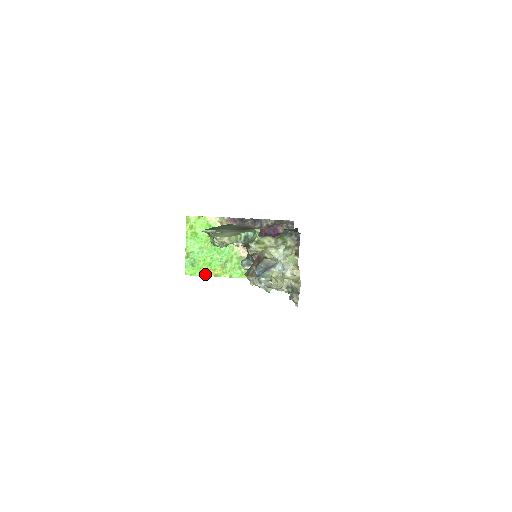
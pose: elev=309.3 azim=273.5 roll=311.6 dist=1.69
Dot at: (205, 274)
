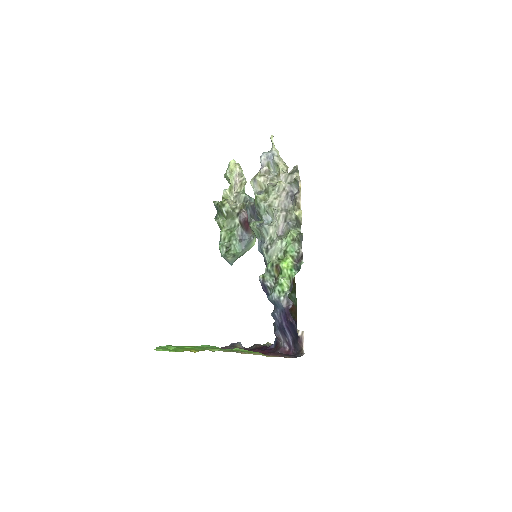
Dot at: (183, 351)
